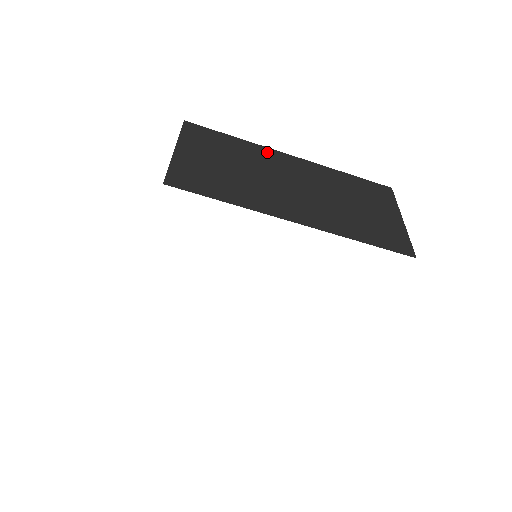
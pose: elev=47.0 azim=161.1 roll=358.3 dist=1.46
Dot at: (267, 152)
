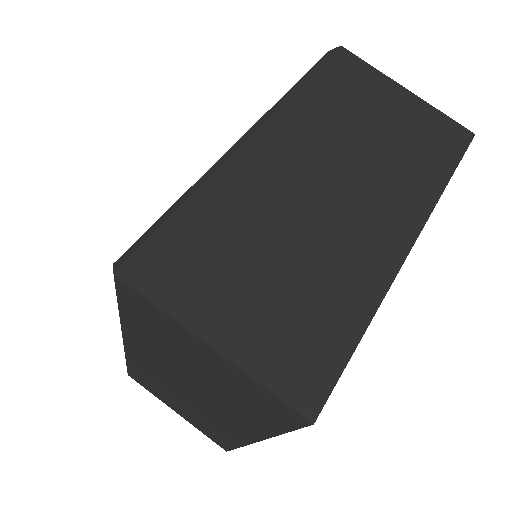
Dot at: (237, 174)
